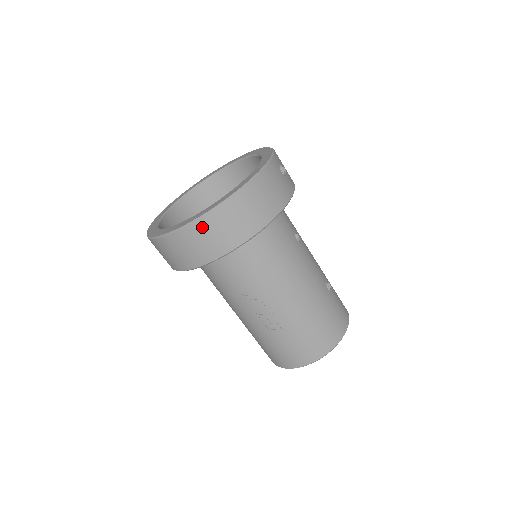
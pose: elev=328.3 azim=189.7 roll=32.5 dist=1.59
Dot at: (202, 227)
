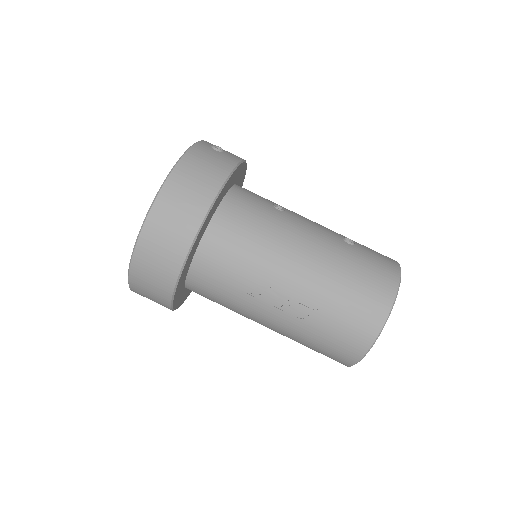
Dot at: (150, 235)
